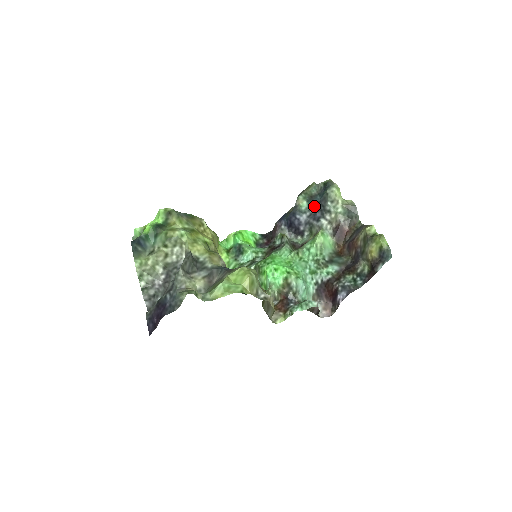
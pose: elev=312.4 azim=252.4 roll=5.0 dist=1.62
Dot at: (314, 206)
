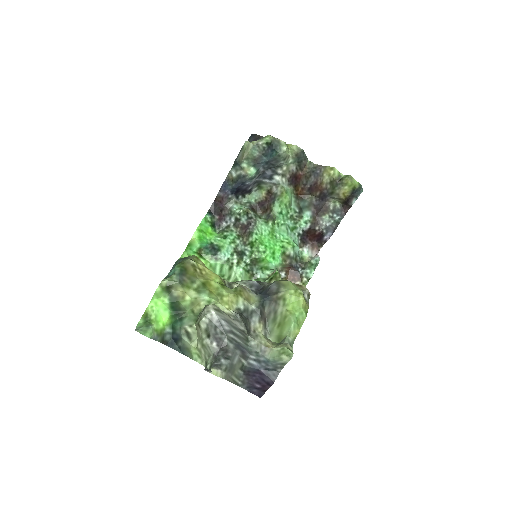
Dot at: (262, 167)
